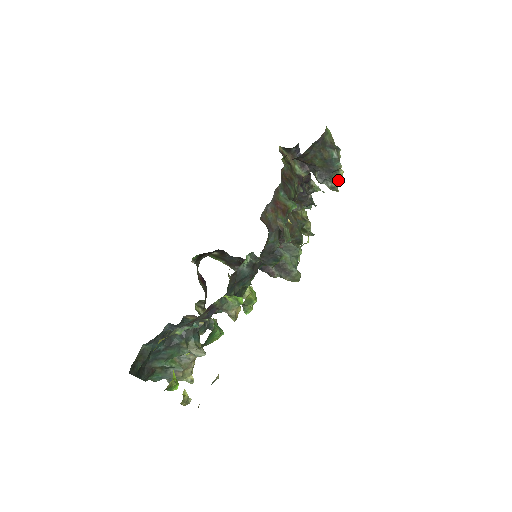
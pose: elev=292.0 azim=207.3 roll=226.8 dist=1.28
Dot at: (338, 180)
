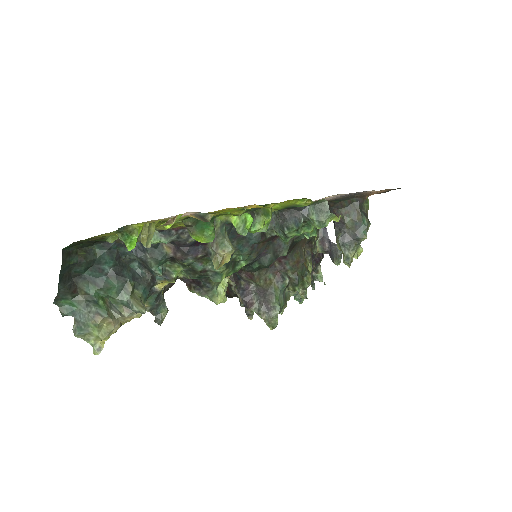
Dot at: (355, 255)
